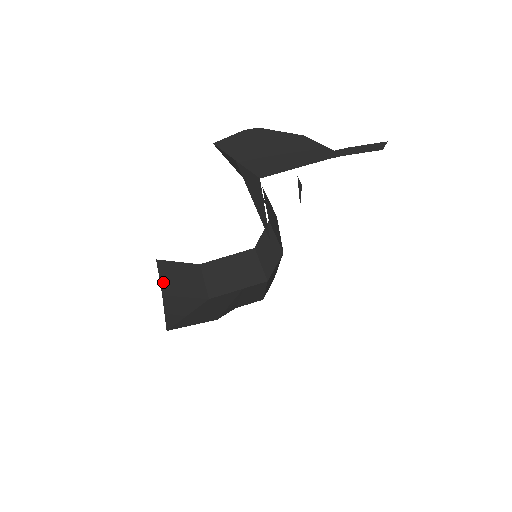
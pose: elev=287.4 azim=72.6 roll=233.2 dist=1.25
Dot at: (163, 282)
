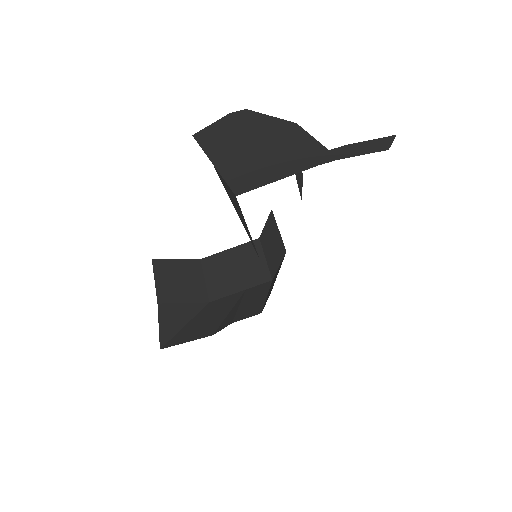
Dot at: (159, 287)
